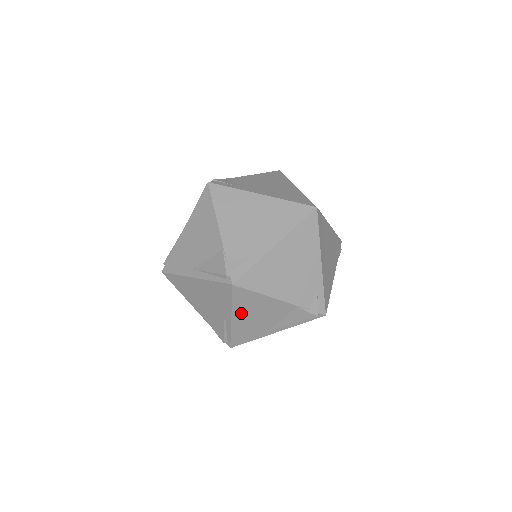
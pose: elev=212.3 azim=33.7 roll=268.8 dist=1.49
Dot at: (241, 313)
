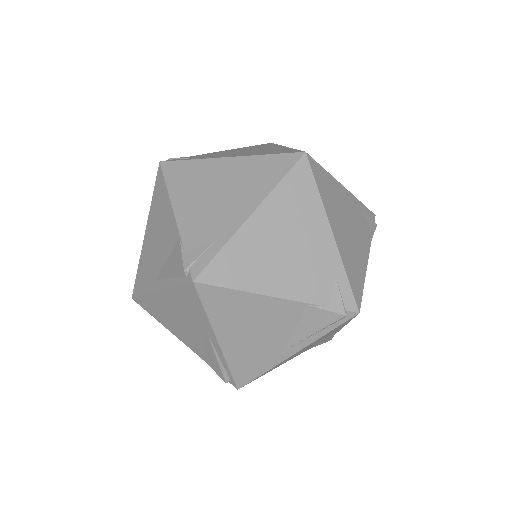
Dot at: (228, 329)
